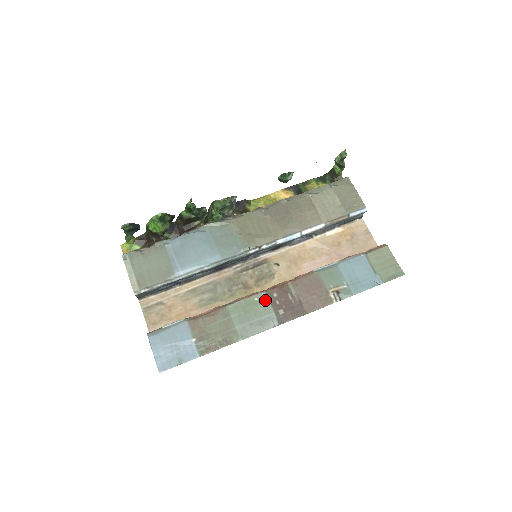
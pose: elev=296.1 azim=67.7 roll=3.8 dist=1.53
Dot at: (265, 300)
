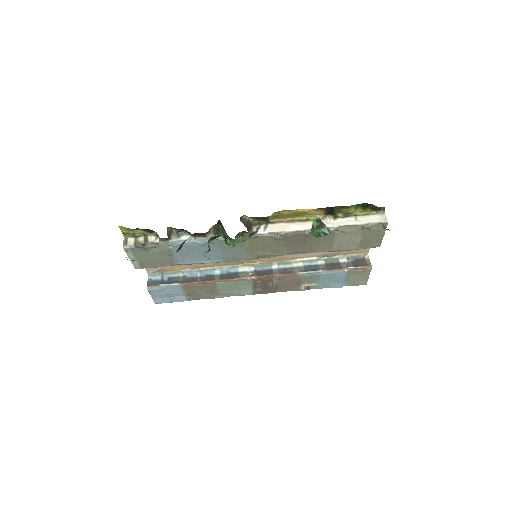
Dot at: (249, 283)
